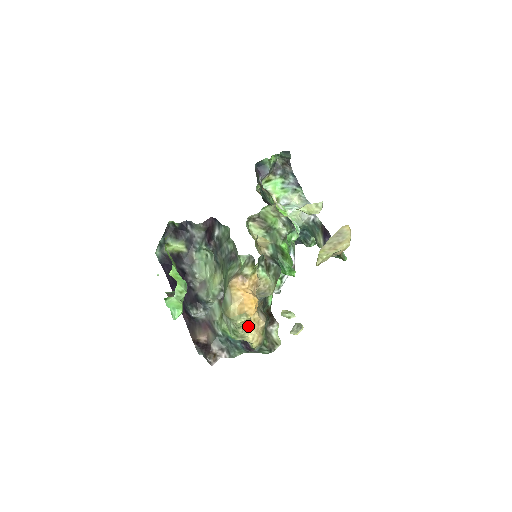
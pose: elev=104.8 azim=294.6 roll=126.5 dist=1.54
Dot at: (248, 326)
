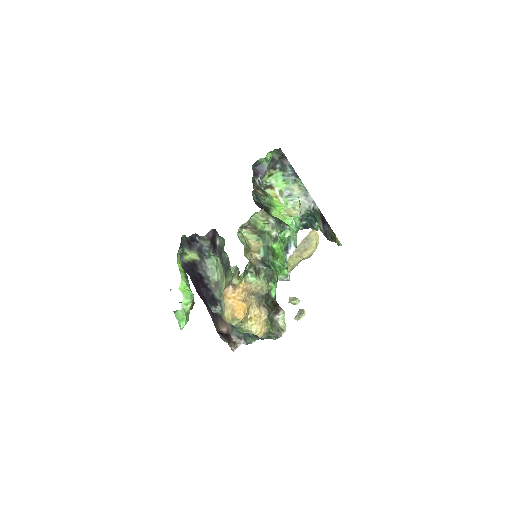
Dot at: (250, 322)
